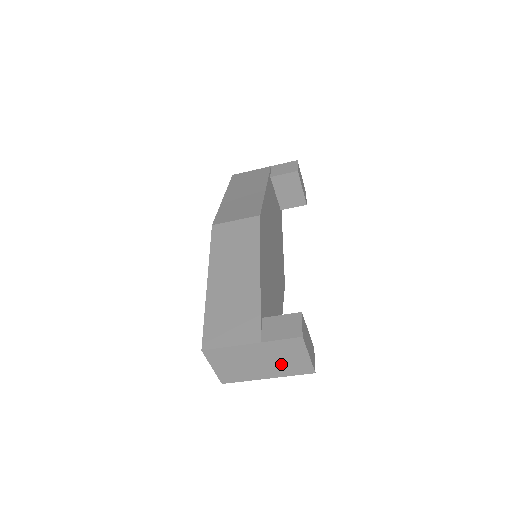
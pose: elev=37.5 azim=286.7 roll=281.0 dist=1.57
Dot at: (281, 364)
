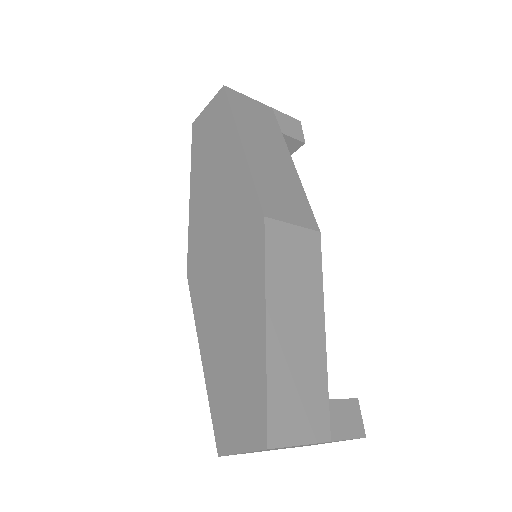
Dot at: occluded
